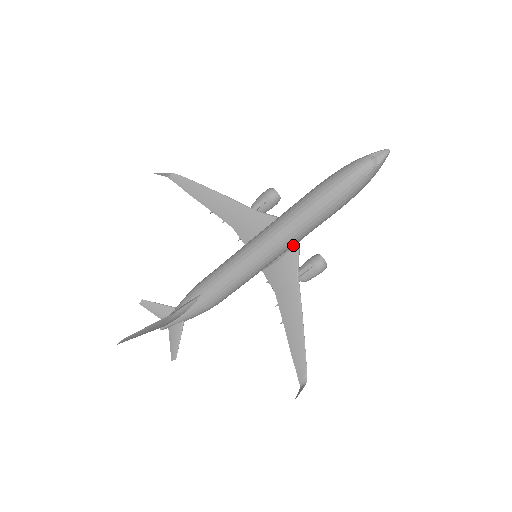
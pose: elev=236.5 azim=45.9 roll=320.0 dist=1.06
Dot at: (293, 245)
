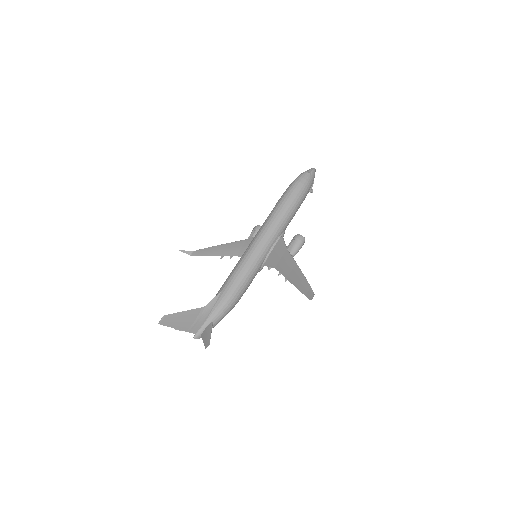
Dot at: (278, 236)
